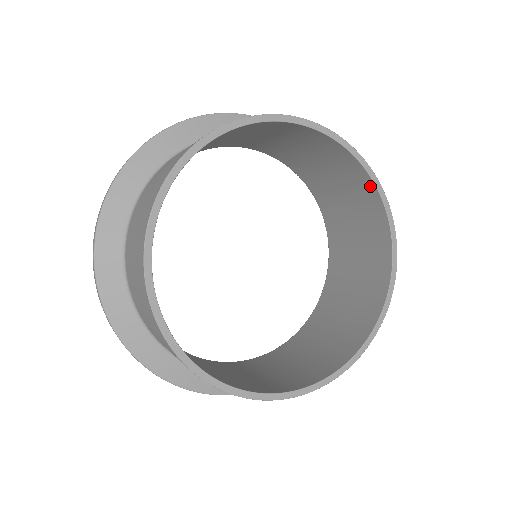
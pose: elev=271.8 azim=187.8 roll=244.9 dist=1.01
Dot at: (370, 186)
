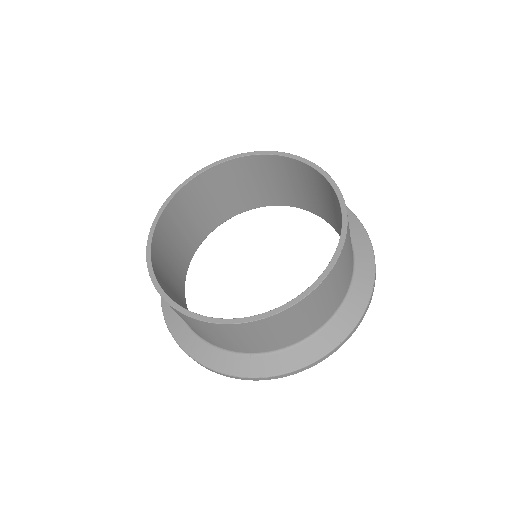
Dot at: occluded
